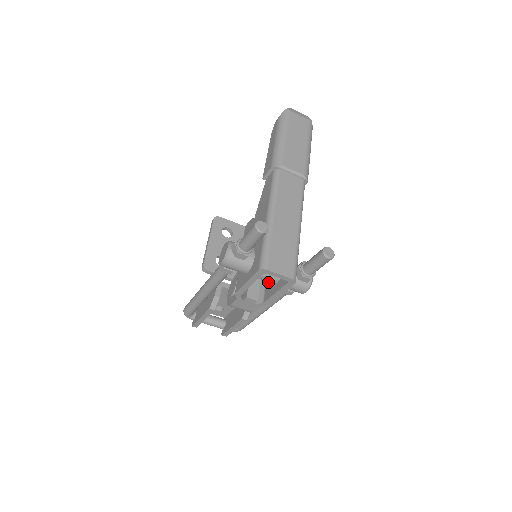
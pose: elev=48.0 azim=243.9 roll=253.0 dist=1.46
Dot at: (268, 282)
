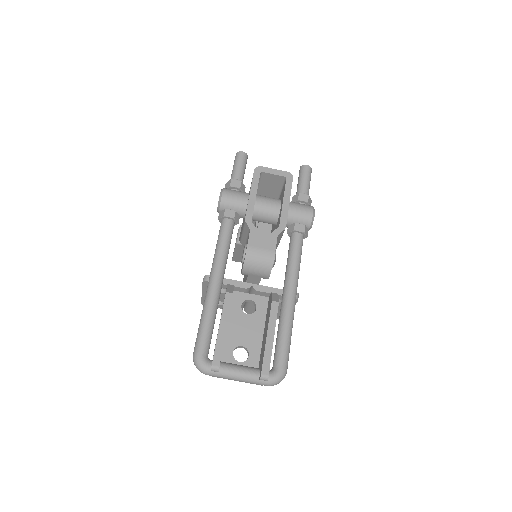
Dot at: occluded
